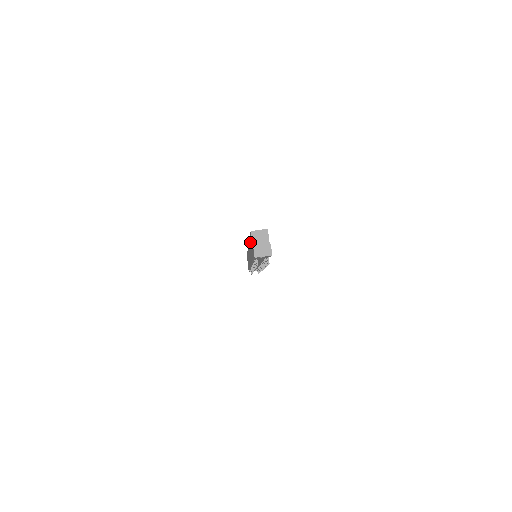
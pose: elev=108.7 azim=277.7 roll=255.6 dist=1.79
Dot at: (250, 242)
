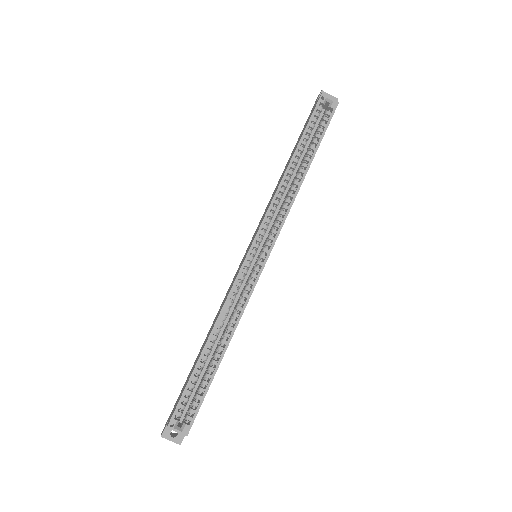
Dot at: (192, 369)
